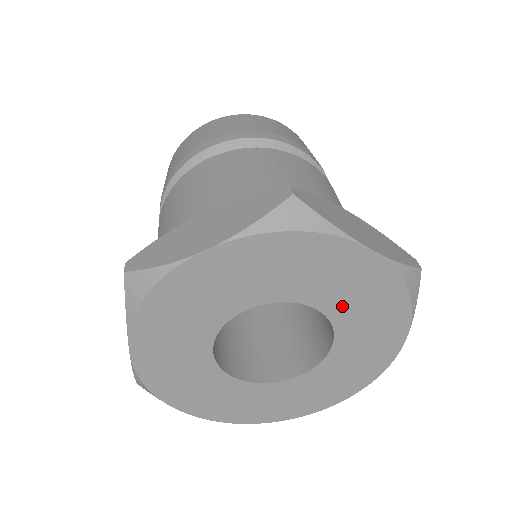
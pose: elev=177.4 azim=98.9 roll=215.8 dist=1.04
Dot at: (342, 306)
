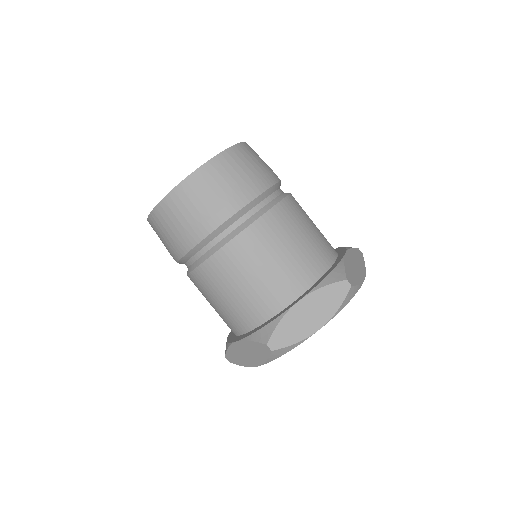
Dot at: occluded
